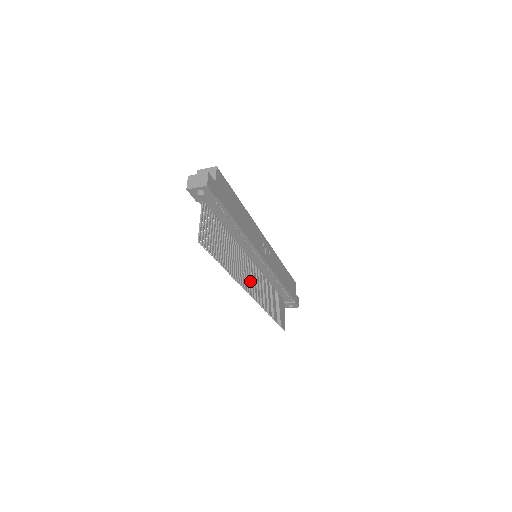
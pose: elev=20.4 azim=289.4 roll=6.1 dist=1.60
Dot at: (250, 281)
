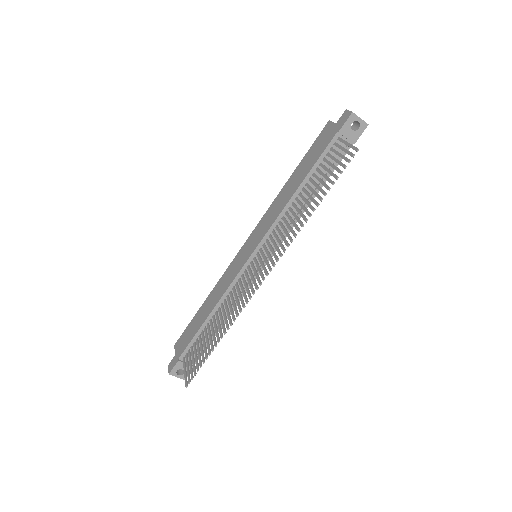
Dot at: (264, 266)
